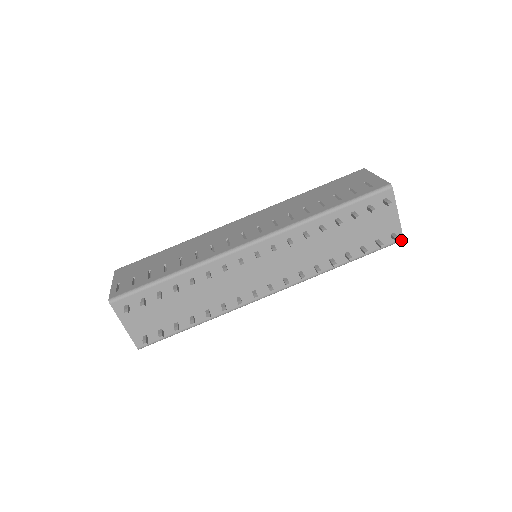
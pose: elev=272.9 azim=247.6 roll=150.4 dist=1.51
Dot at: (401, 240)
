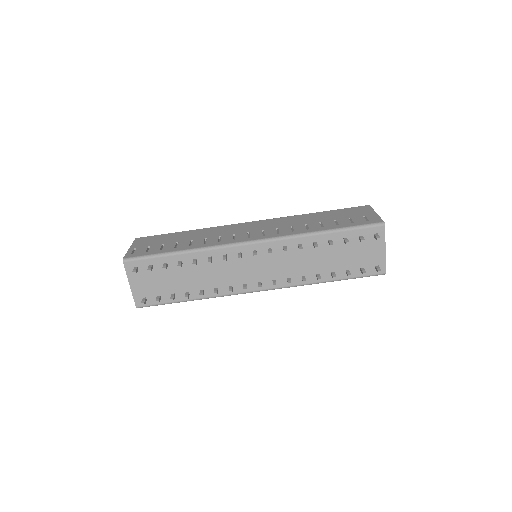
Dot at: (384, 274)
